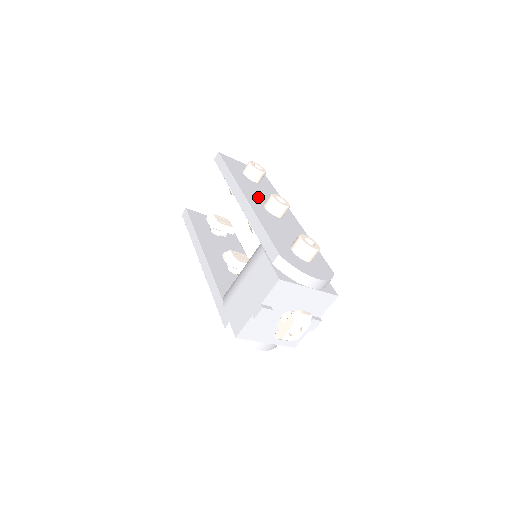
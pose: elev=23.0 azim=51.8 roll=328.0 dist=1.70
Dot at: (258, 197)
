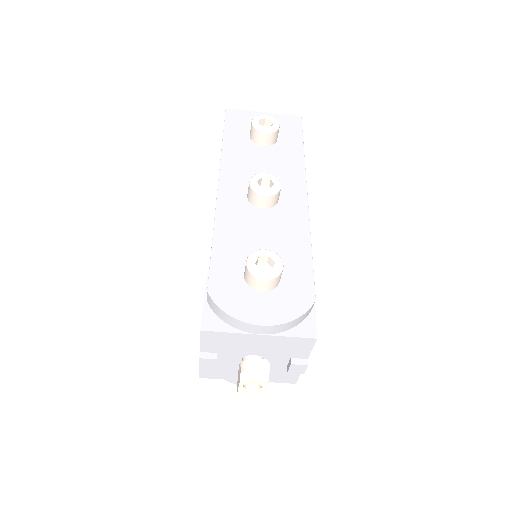
Dot at: (248, 177)
